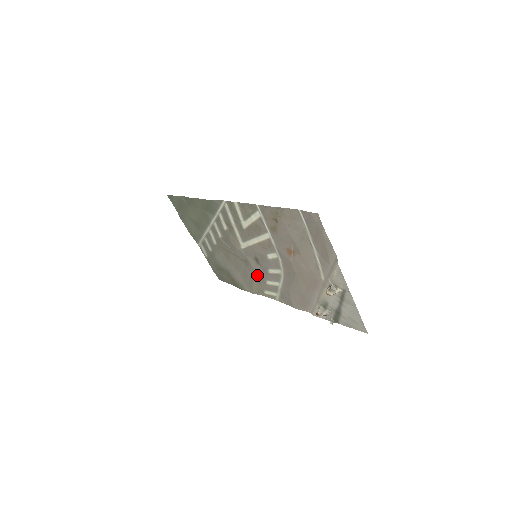
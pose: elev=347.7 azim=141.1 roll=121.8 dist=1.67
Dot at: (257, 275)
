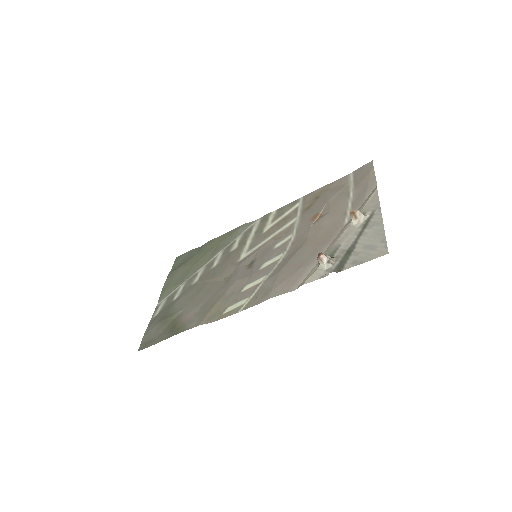
Dot at: (235, 285)
